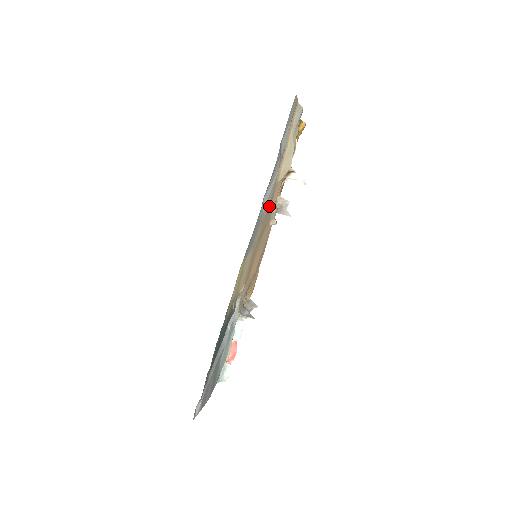
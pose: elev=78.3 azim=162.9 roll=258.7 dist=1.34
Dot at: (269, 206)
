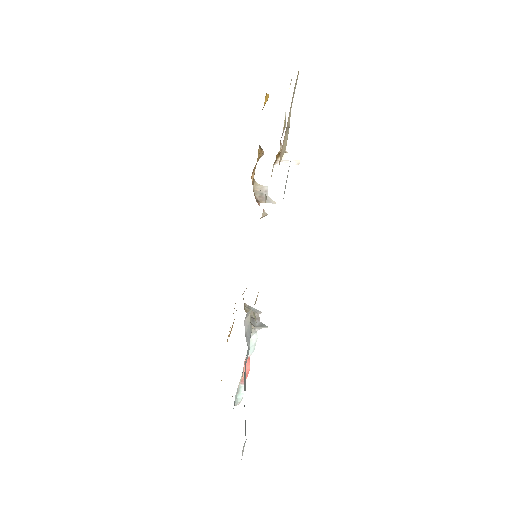
Dot at: occluded
